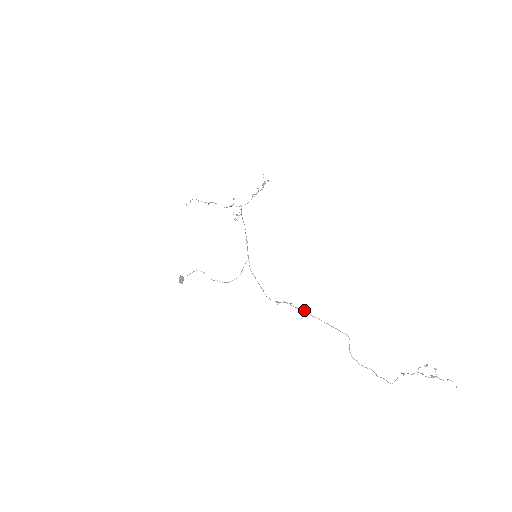
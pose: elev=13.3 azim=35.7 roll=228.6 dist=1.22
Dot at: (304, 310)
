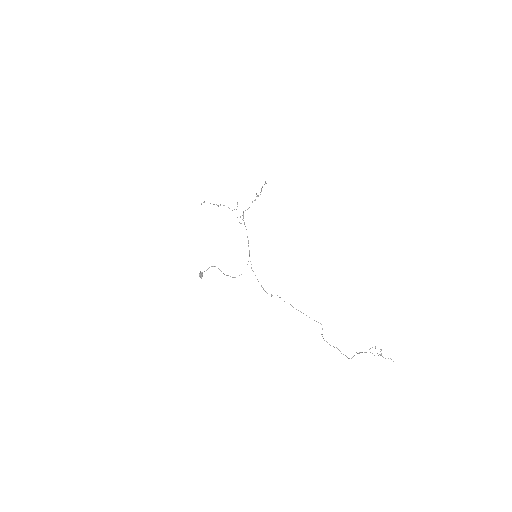
Dot at: (290, 304)
